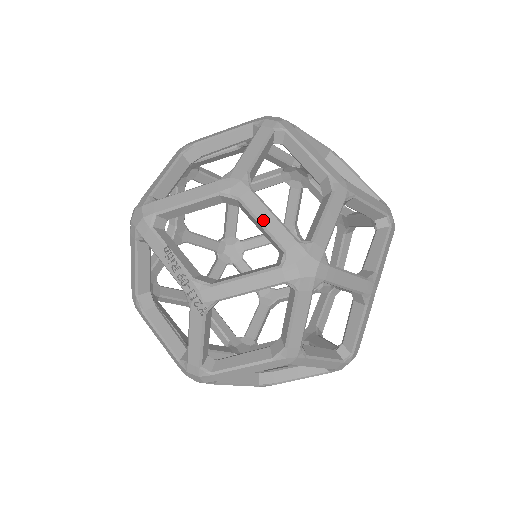
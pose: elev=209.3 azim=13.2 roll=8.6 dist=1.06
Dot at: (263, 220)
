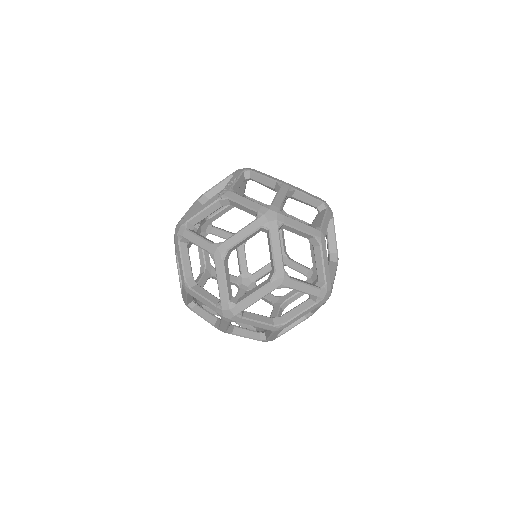
Dot at: (279, 195)
